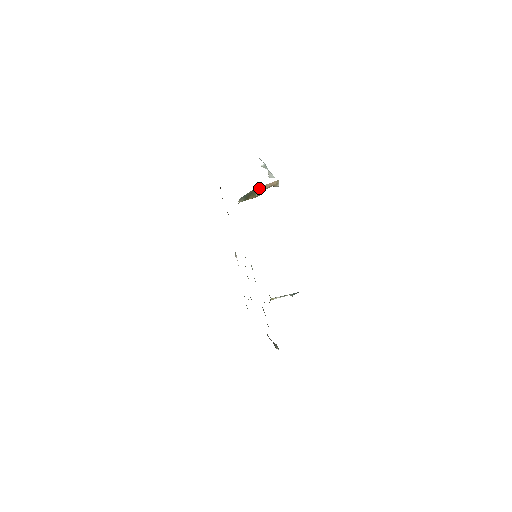
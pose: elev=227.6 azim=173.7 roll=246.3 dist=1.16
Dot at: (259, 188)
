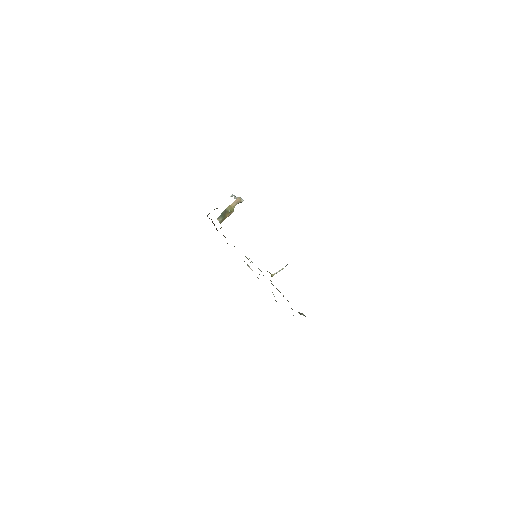
Dot at: (229, 207)
